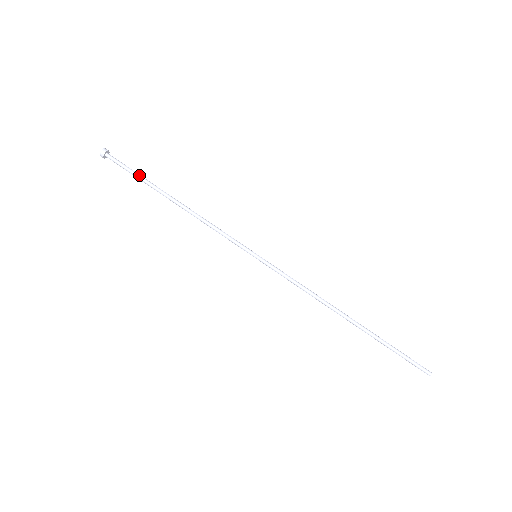
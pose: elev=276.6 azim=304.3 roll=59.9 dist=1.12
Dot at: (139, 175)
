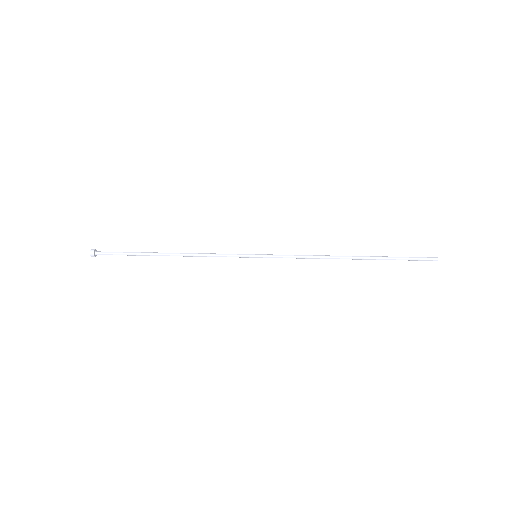
Dot at: (130, 252)
